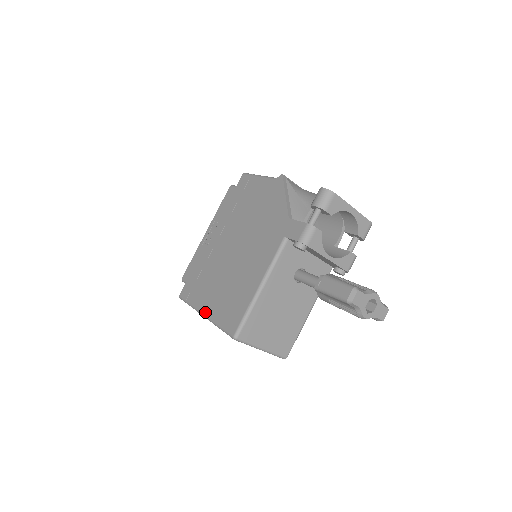
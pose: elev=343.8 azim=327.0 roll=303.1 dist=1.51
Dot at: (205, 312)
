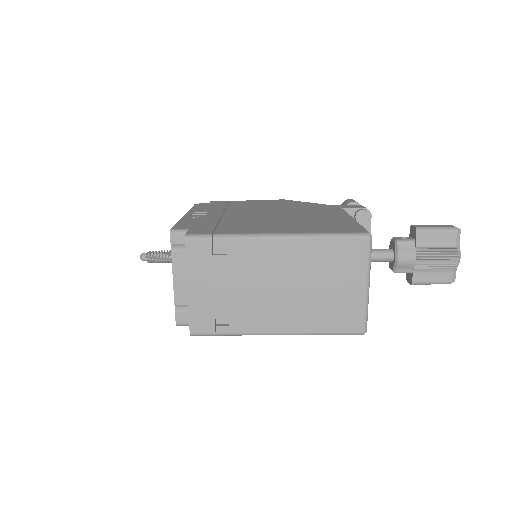
Dot at: (280, 232)
